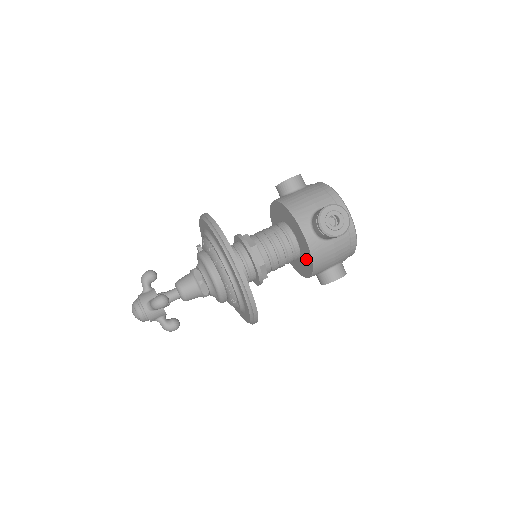
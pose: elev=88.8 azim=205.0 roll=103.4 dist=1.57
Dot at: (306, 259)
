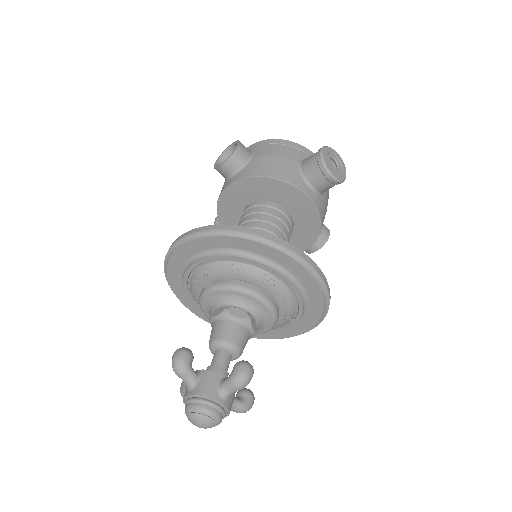
Dot at: (306, 228)
